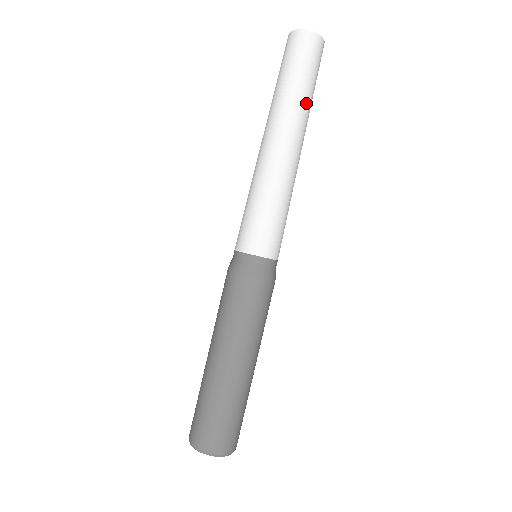
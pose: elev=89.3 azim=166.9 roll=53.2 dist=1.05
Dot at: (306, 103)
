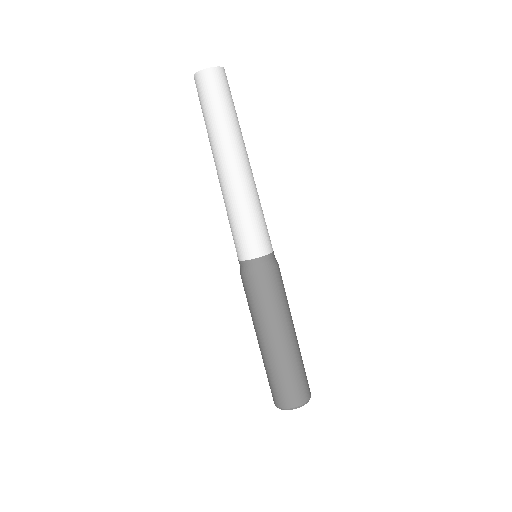
Dot at: (228, 126)
